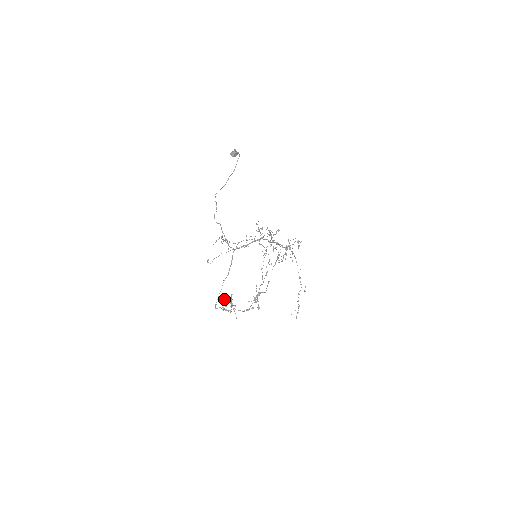
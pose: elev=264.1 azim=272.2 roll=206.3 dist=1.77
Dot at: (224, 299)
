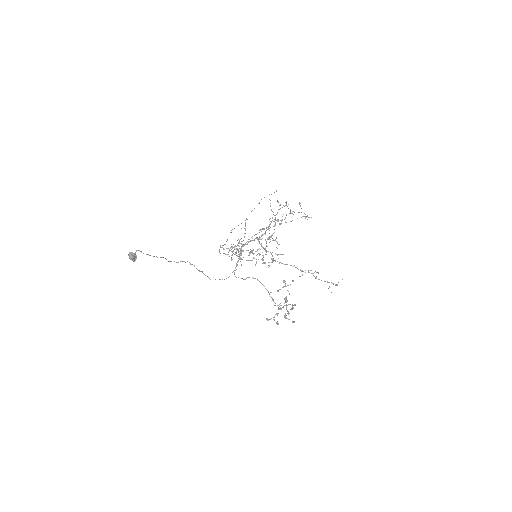
Dot at: (272, 299)
